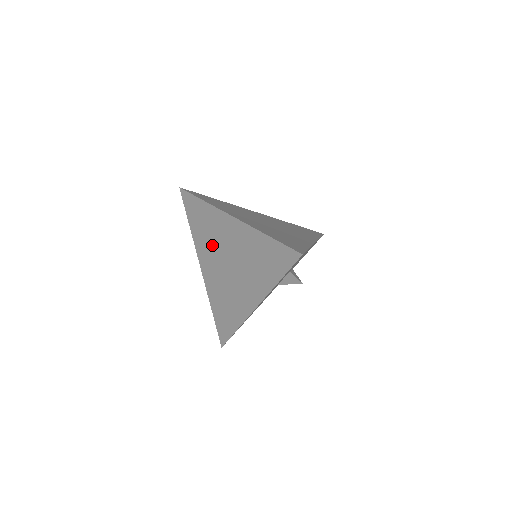
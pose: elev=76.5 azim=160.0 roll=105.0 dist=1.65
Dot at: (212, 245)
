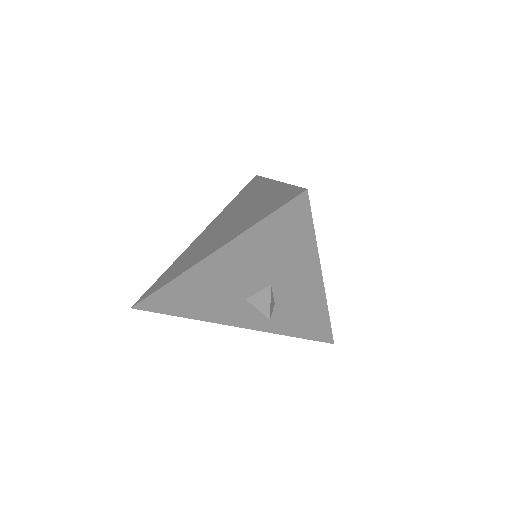
Dot at: (232, 210)
